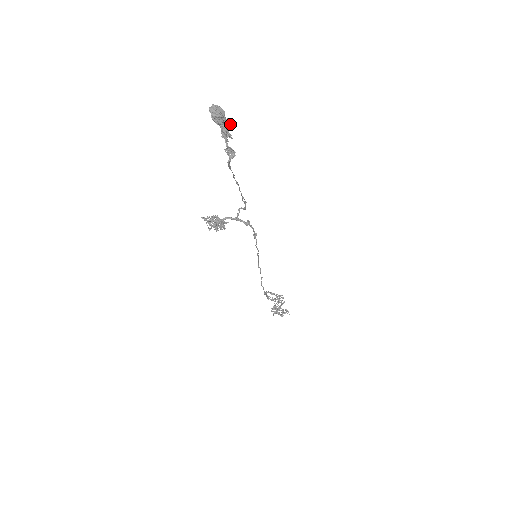
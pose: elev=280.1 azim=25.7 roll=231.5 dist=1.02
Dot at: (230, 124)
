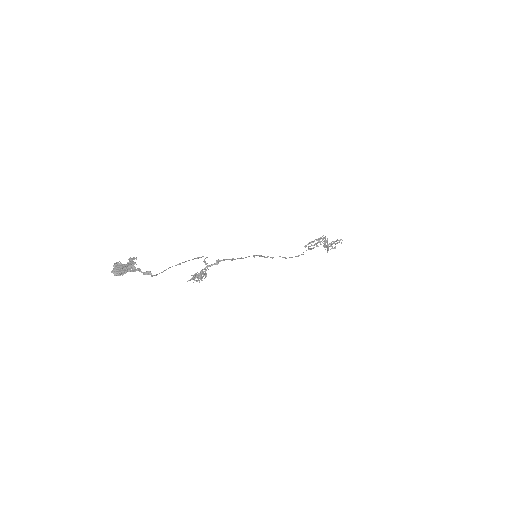
Dot at: (132, 264)
